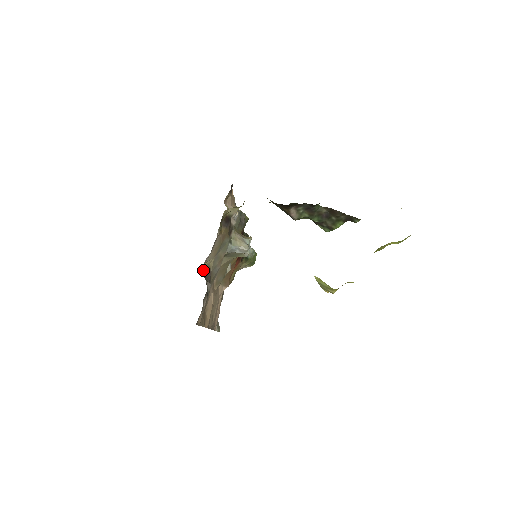
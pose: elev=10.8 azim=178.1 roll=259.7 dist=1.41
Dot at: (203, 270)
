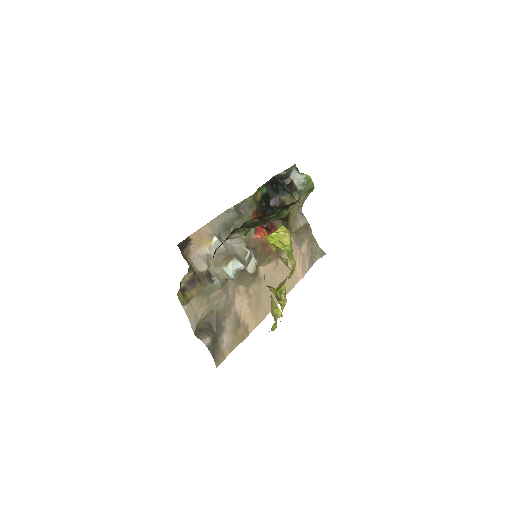
Dot at: (206, 320)
